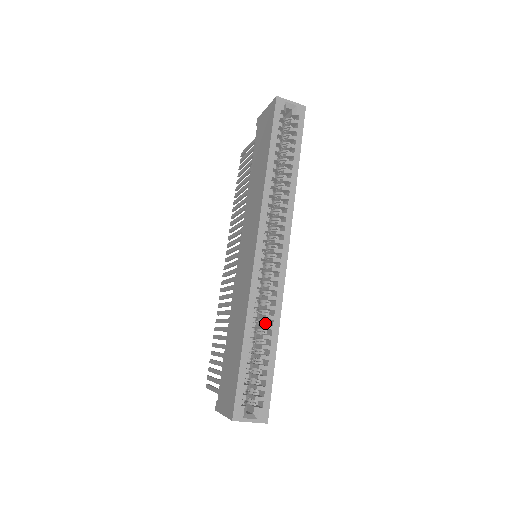
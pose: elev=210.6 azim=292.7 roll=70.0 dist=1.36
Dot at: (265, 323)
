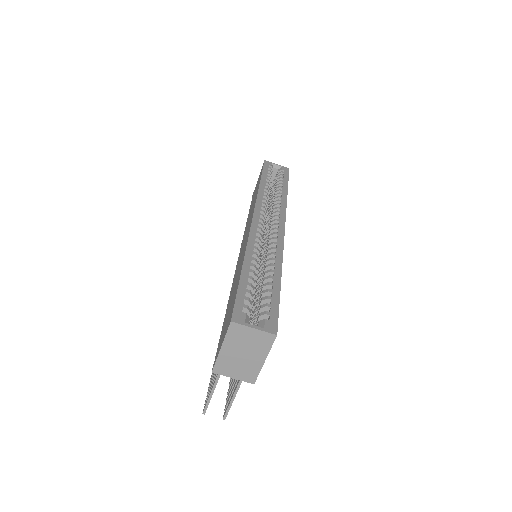
Dot at: (267, 268)
